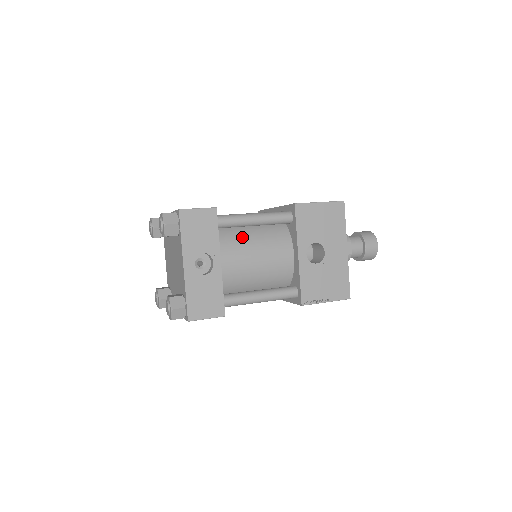
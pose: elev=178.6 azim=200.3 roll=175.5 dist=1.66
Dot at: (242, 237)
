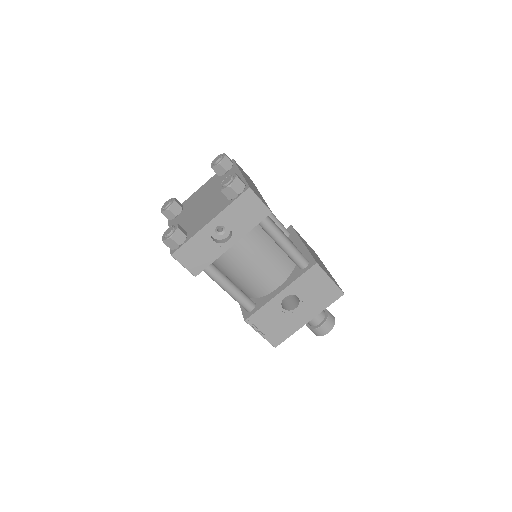
Dot at: (263, 243)
